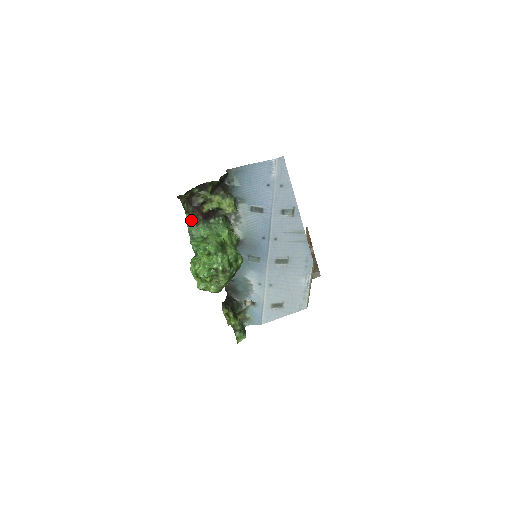
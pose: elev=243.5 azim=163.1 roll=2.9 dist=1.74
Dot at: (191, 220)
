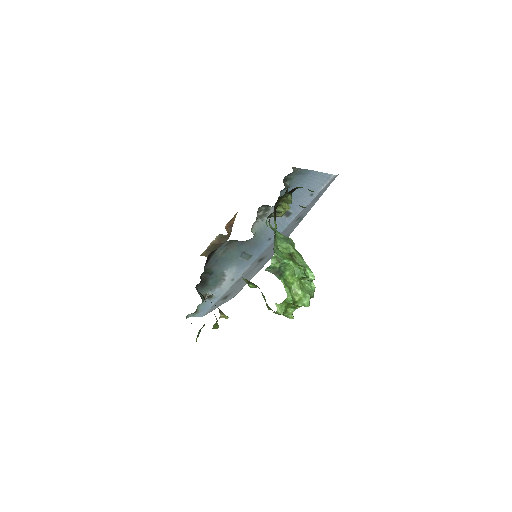
Dot at: (276, 228)
